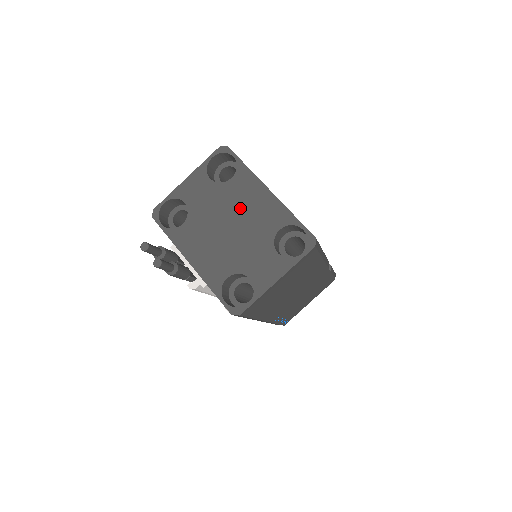
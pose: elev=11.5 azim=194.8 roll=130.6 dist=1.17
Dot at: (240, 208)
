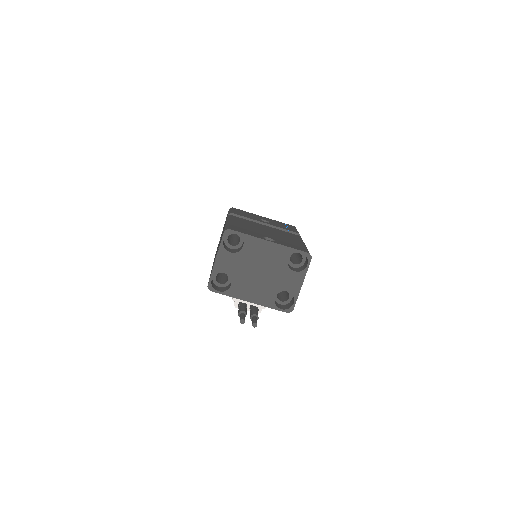
Dot at: (259, 259)
